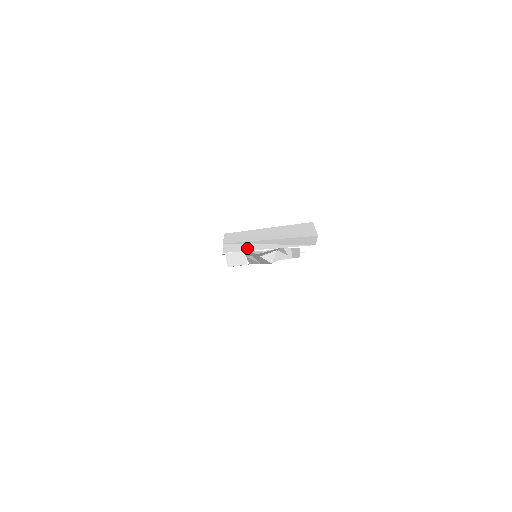
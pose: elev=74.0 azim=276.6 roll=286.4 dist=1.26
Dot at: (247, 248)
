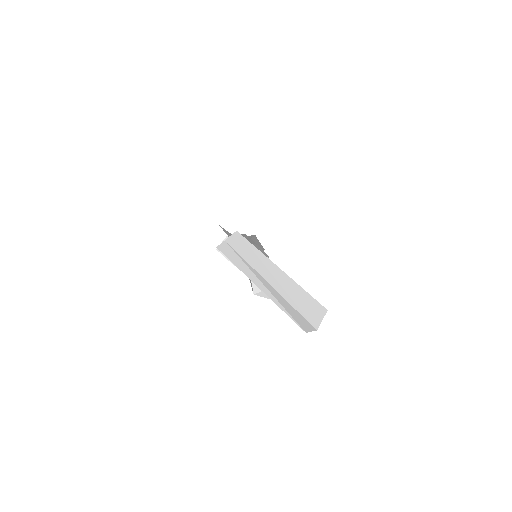
Dot at: (242, 267)
